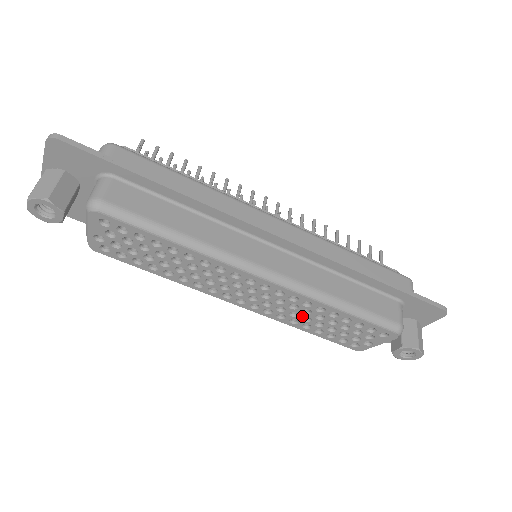
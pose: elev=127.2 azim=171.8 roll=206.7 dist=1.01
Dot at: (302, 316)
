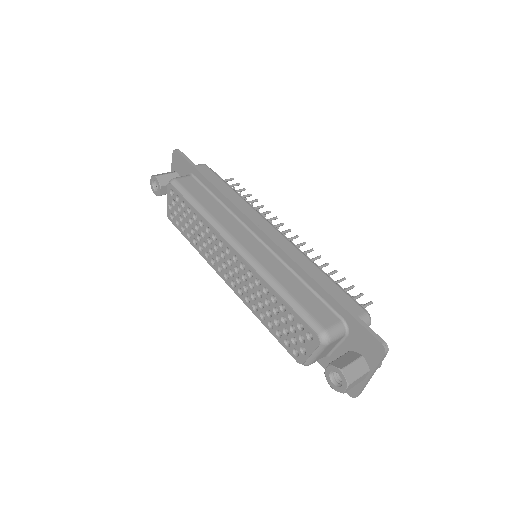
Dot at: (258, 300)
